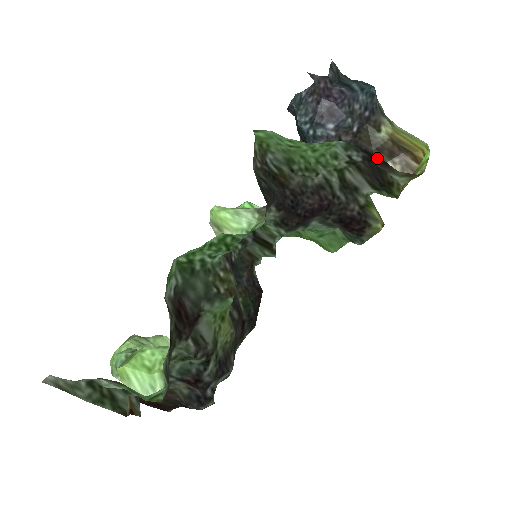
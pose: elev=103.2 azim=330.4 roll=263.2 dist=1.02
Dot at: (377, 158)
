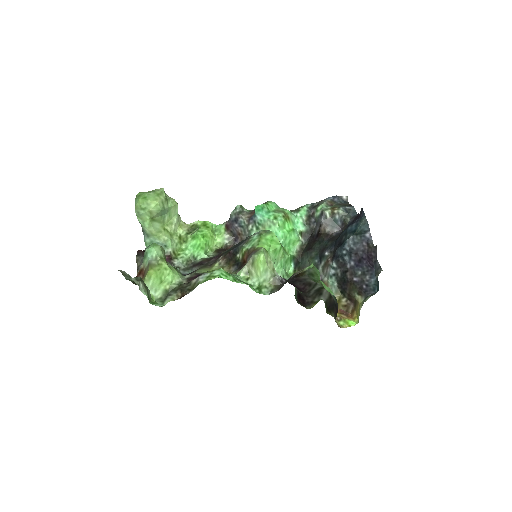
Dot at: (337, 310)
